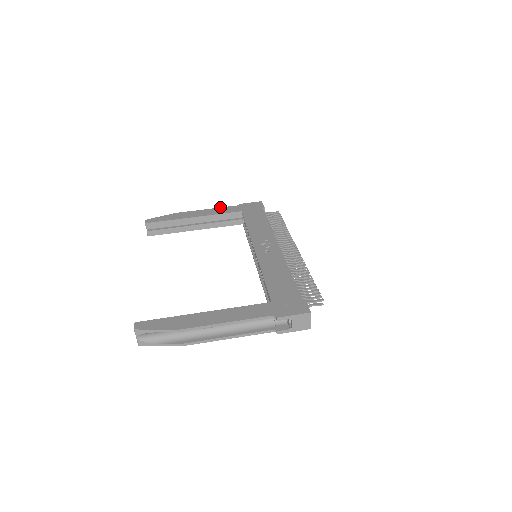
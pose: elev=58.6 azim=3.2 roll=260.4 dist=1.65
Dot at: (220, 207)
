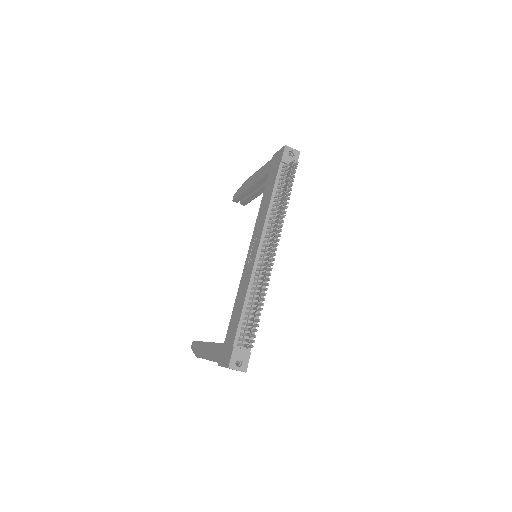
Dot at: occluded
